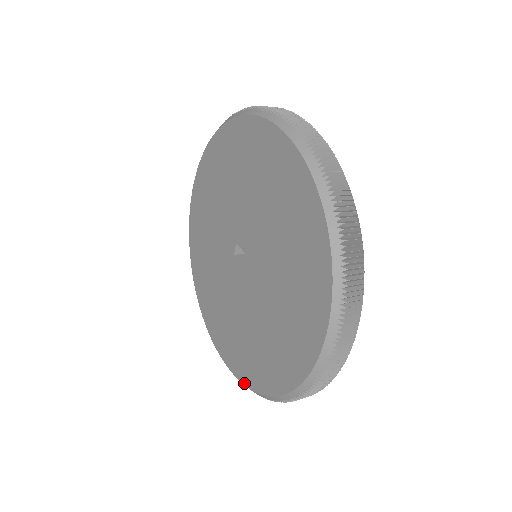
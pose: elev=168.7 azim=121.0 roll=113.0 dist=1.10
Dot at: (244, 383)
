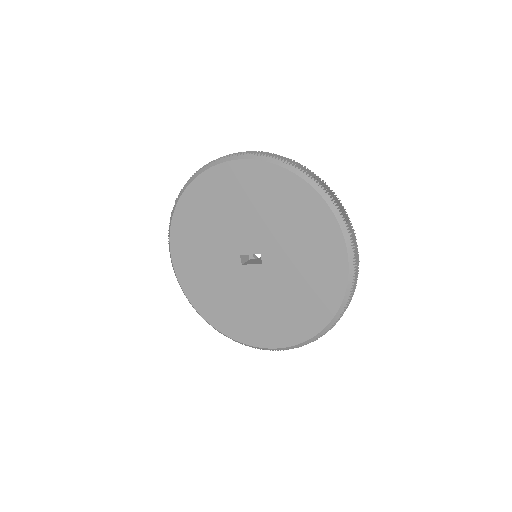
Dot at: (302, 341)
